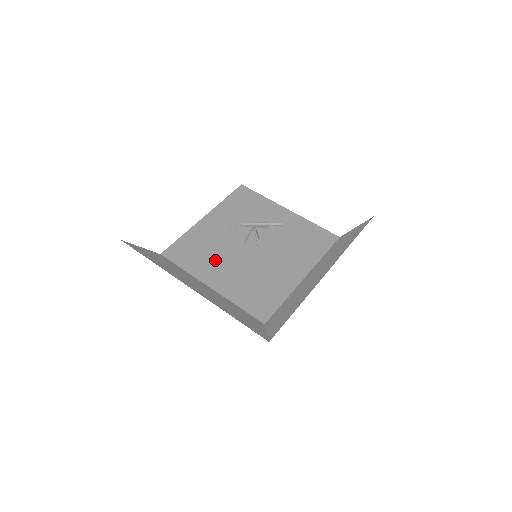
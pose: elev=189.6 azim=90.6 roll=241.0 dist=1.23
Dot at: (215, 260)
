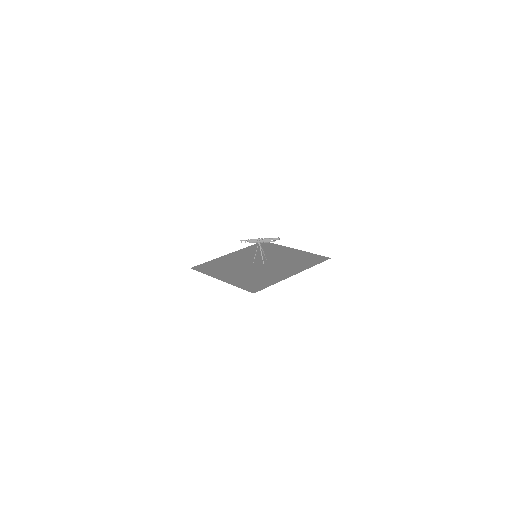
Dot at: (229, 269)
